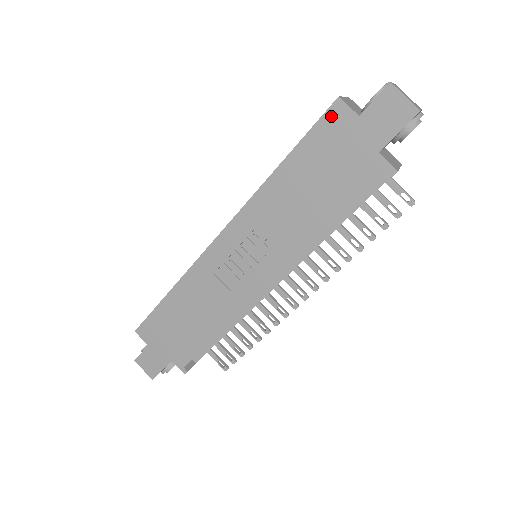
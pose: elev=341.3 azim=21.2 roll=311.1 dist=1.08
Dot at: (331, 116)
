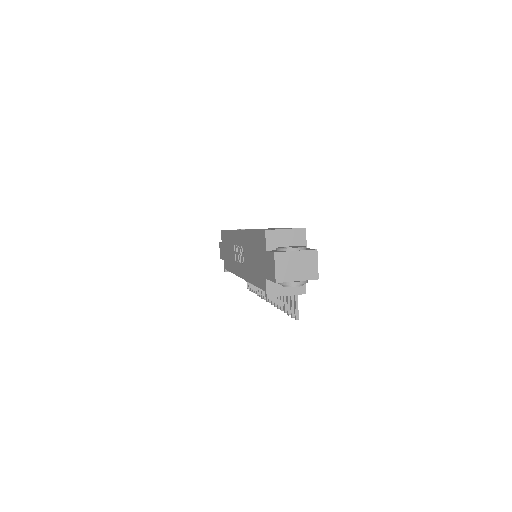
Dot at: (262, 235)
